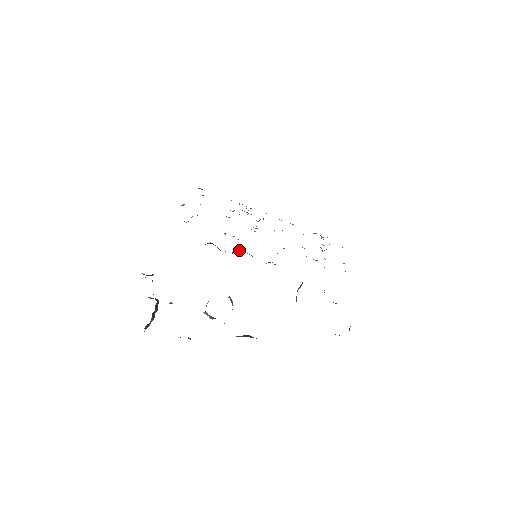
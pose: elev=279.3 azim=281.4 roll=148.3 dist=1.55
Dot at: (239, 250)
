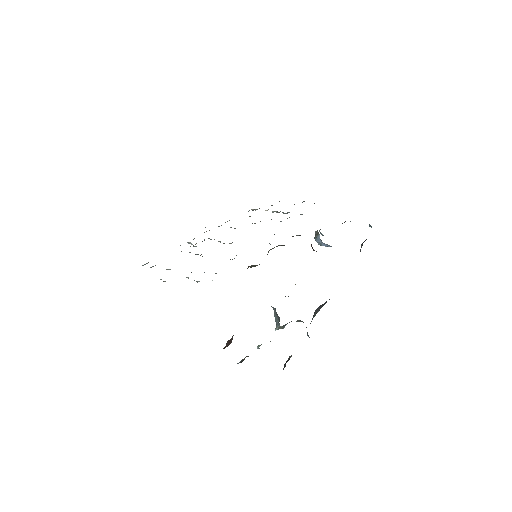
Dot at: occluded
